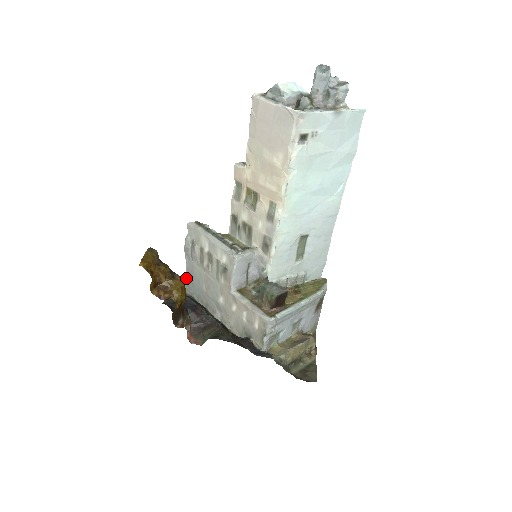
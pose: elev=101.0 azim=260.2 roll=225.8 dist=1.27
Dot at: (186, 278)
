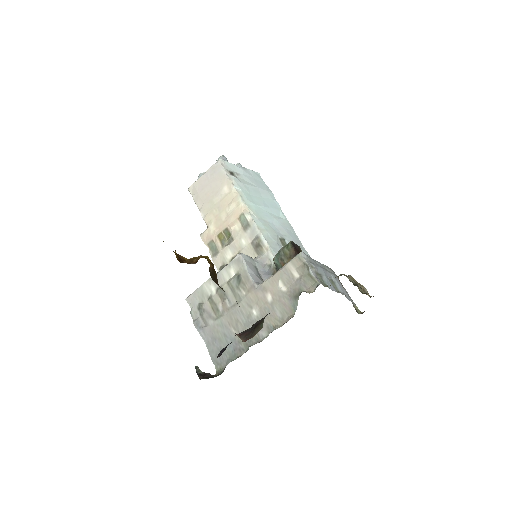
Dot at: (212, 357)
